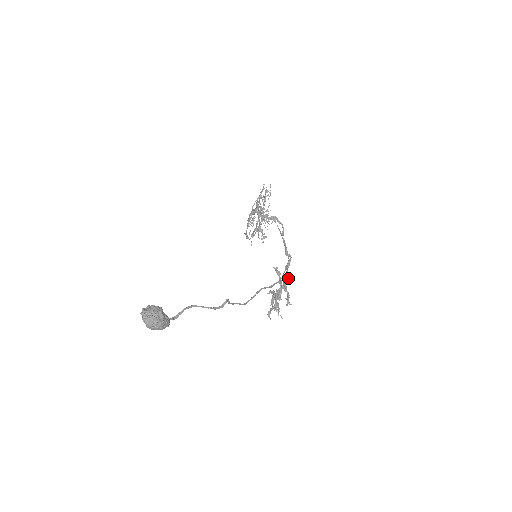
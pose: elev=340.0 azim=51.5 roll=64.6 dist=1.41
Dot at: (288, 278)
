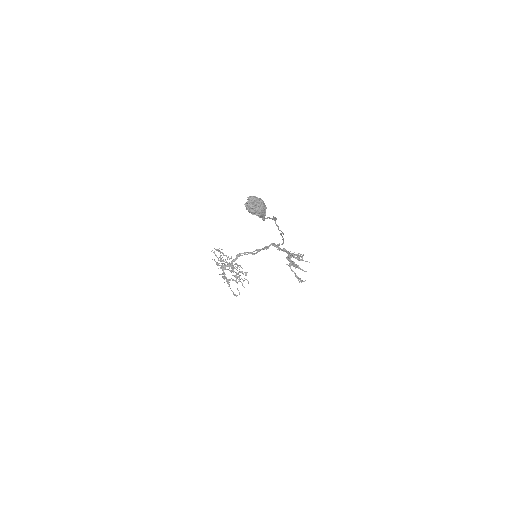
Dot at: occluded
